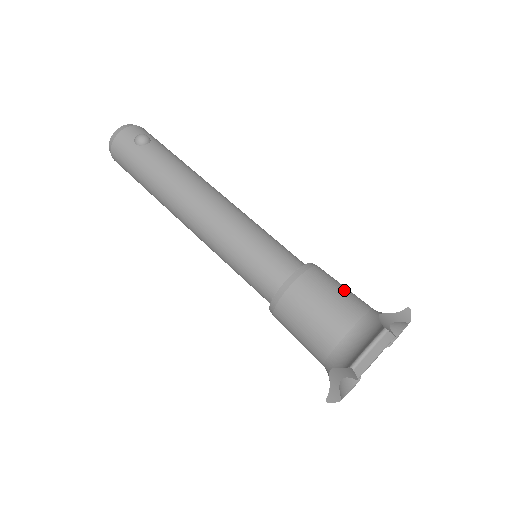
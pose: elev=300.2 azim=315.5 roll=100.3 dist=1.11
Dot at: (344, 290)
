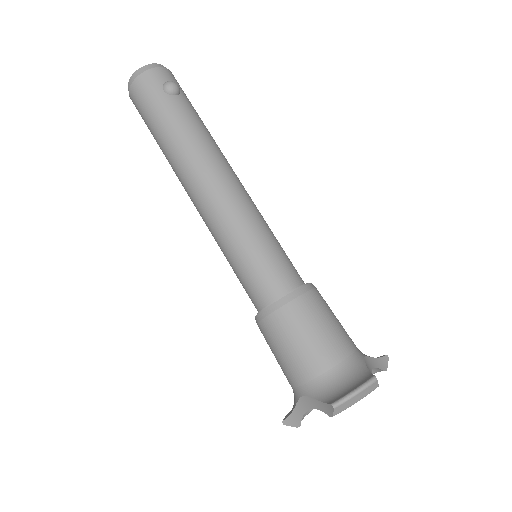
Dot at: (337, 322)
